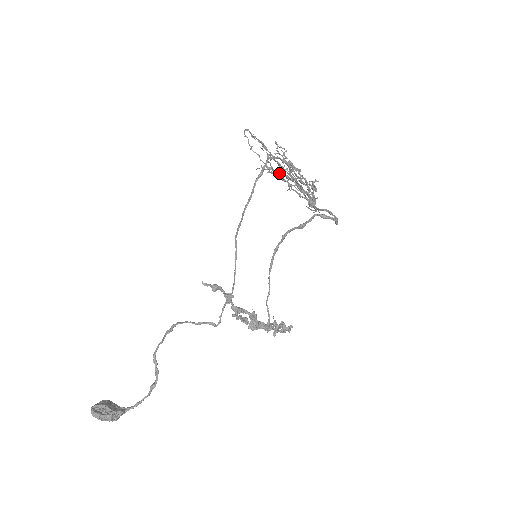
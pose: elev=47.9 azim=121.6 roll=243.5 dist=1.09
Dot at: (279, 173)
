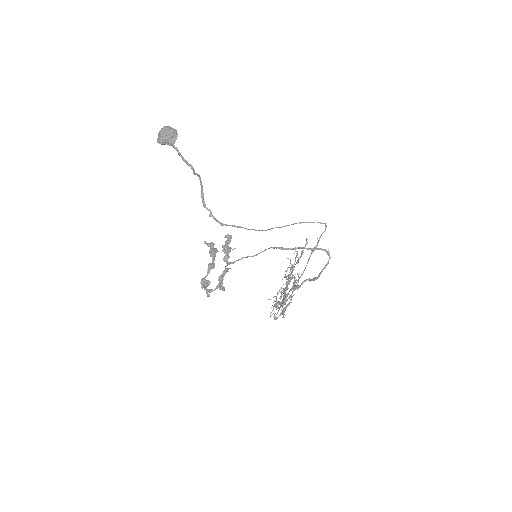
Dot at: (293, 270)
